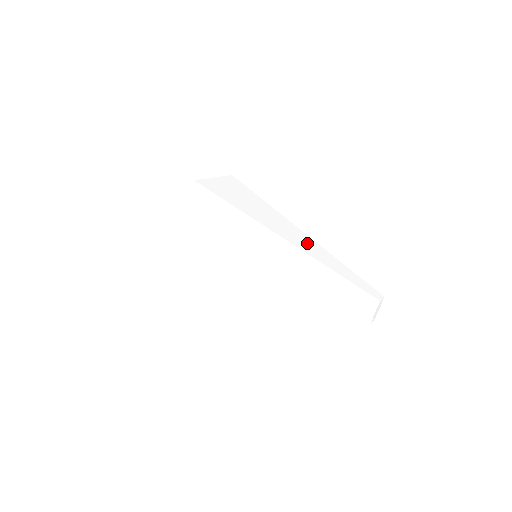
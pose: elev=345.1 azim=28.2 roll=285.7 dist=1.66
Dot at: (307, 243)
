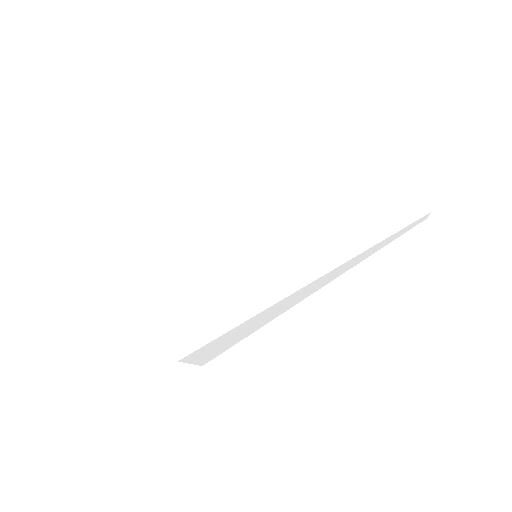
Dot at: occluded
